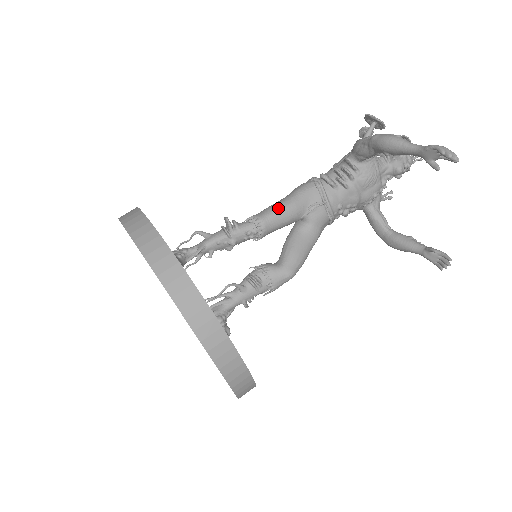
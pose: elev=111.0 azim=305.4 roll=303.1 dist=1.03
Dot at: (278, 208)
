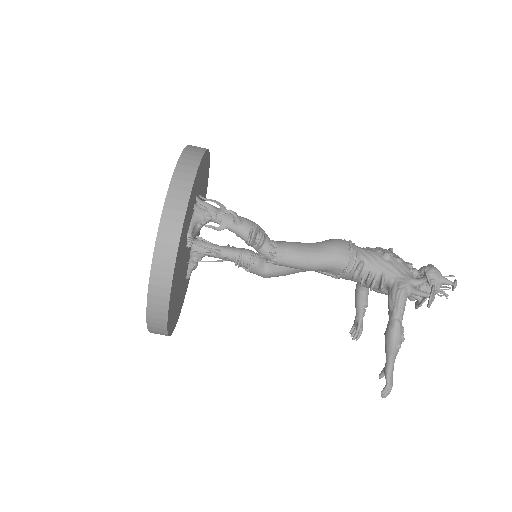
Dot at: (298, 265)
